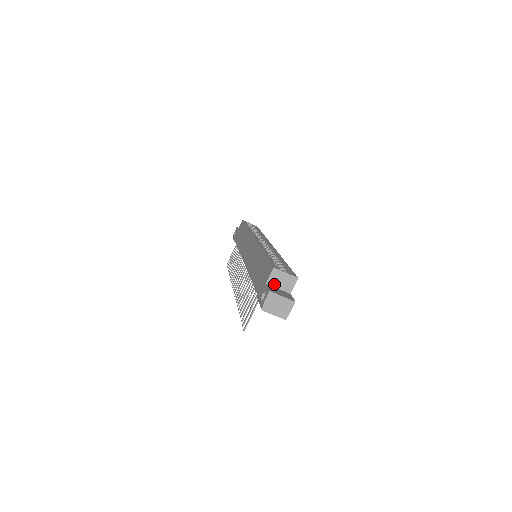
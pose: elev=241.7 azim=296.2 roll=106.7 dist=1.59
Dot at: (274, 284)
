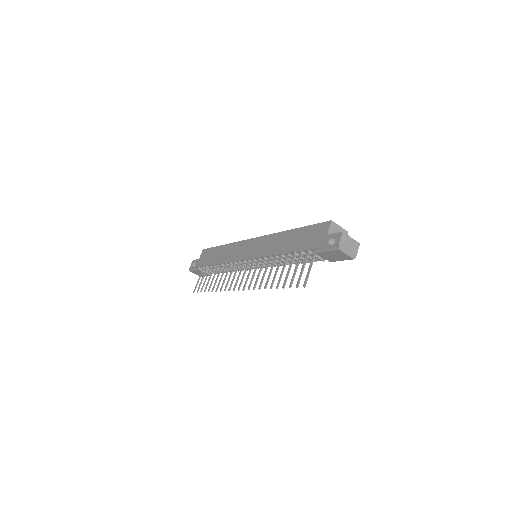
Dot at: occluded
